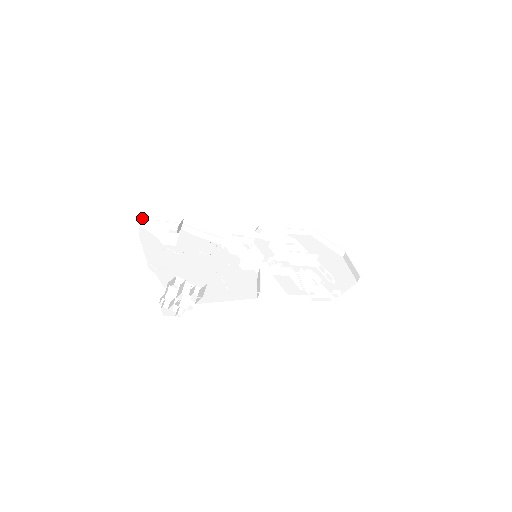
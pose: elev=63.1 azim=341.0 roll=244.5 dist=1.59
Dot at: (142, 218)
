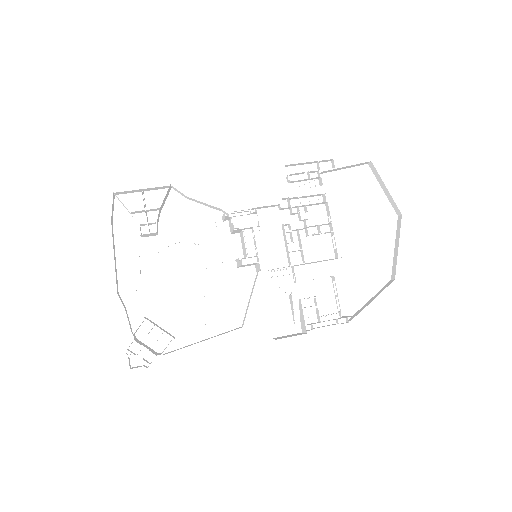
Dot at: occluded
